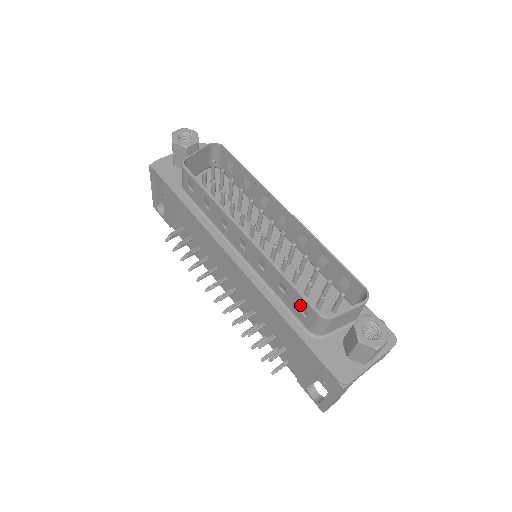
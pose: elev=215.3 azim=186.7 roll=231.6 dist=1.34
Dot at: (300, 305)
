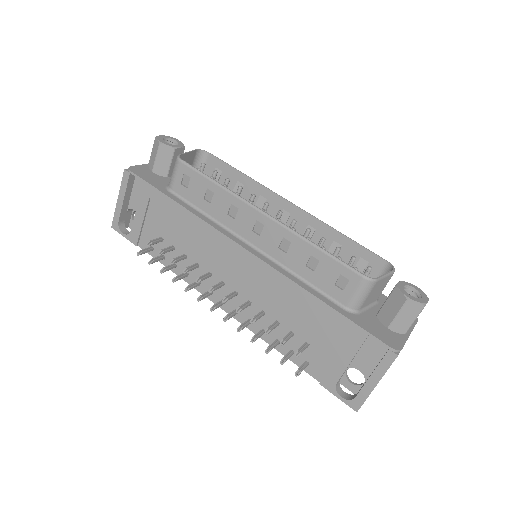
Dot at: (337, 276)
